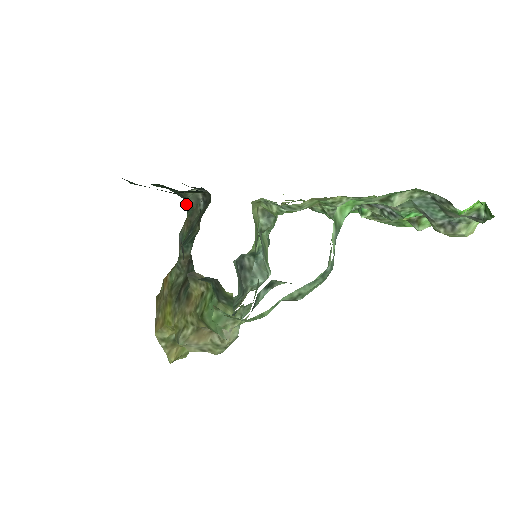
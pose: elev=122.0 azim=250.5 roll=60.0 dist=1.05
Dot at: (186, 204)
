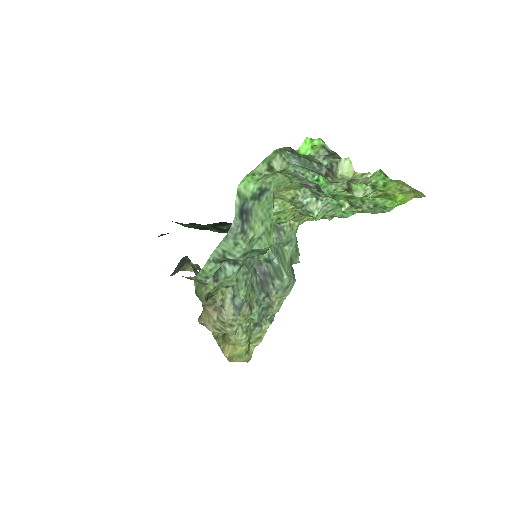
Dot at: occluded
